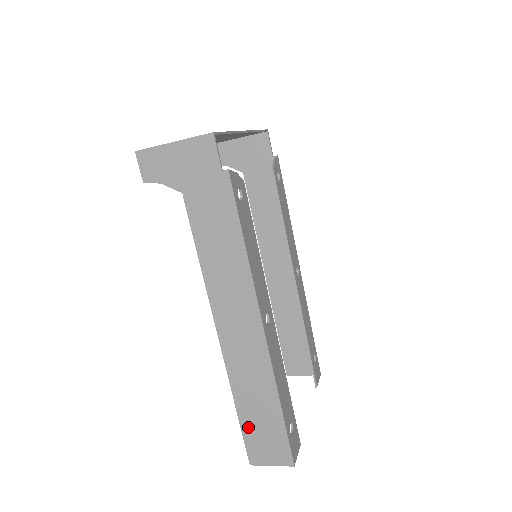
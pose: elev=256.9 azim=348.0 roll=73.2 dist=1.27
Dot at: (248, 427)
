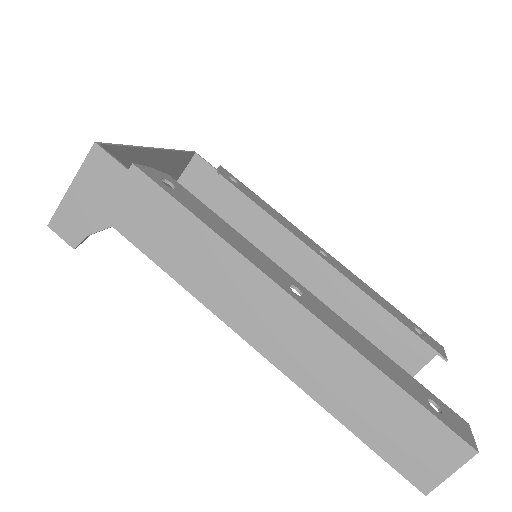
Dot at: (380, 442)
